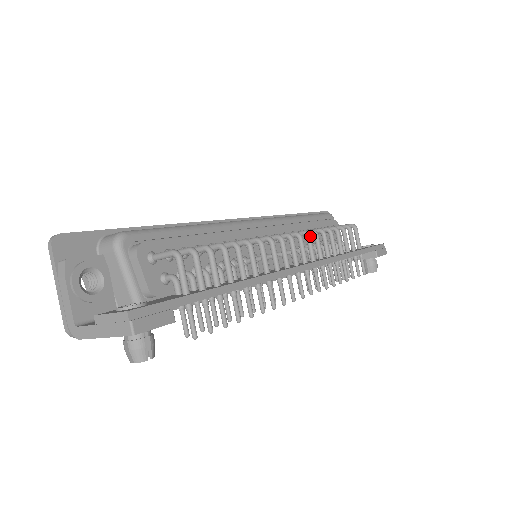
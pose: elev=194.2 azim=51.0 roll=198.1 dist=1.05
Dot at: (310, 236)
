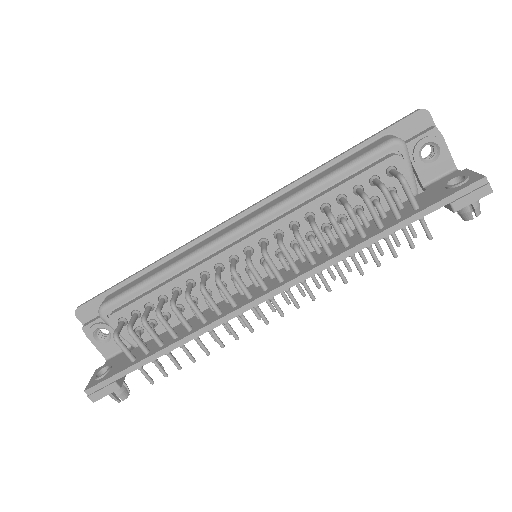
Dot at: (283, 250)
